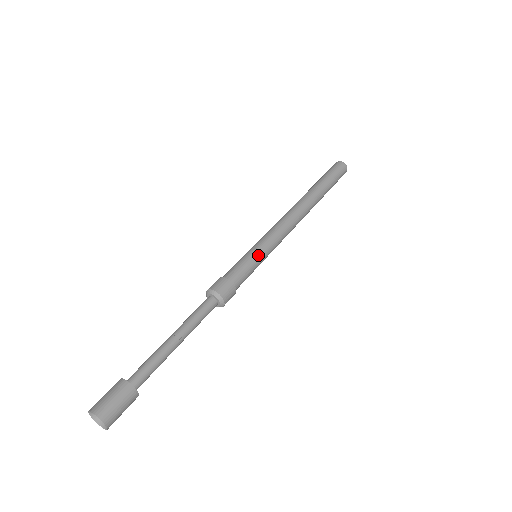
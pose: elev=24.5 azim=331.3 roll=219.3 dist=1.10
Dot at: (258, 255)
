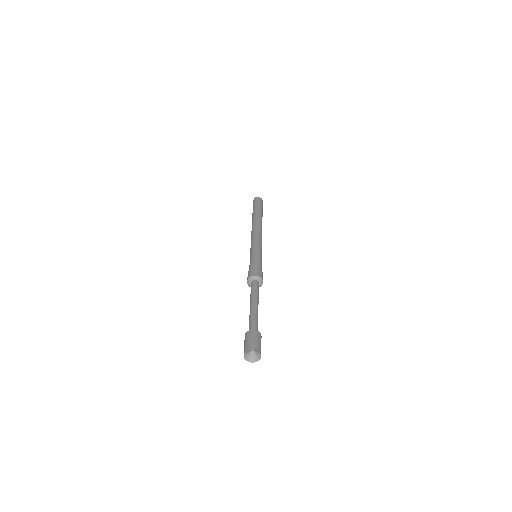
Dot at: occluded
